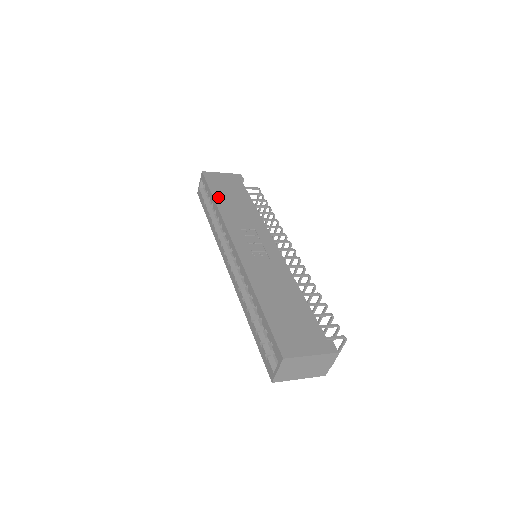
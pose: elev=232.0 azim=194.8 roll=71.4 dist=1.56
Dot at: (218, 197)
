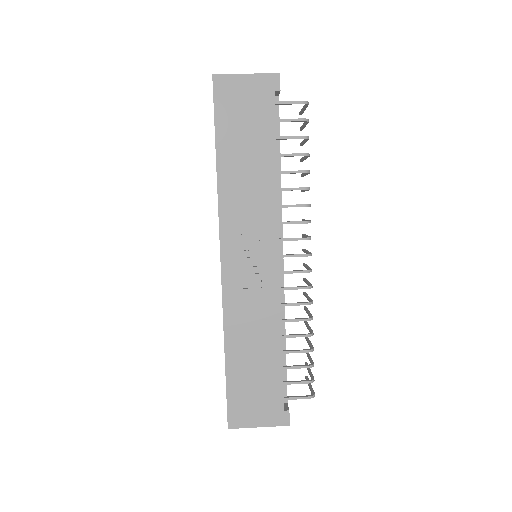
Dot at: (223, 150)
